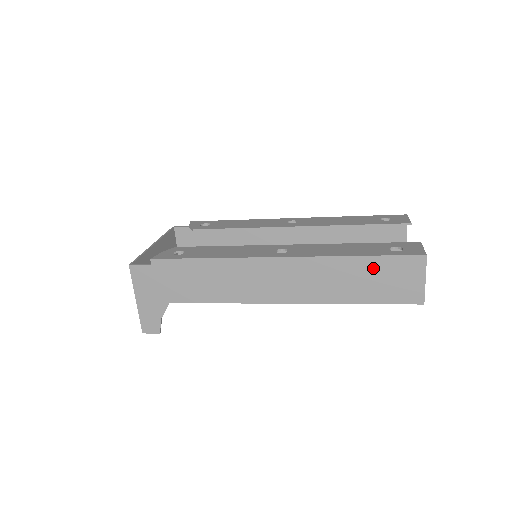
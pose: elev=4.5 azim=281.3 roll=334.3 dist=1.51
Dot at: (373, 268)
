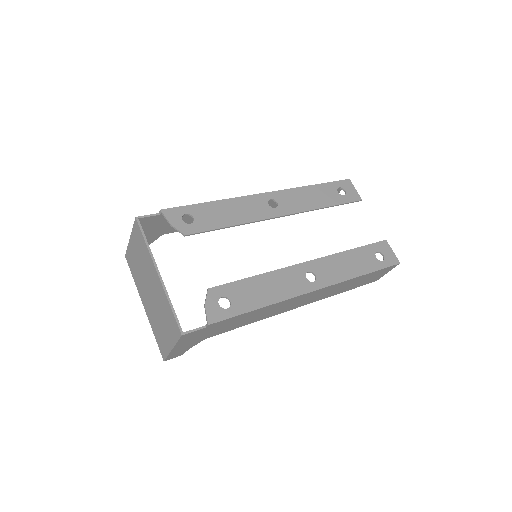
Dot at: (368, 276)
